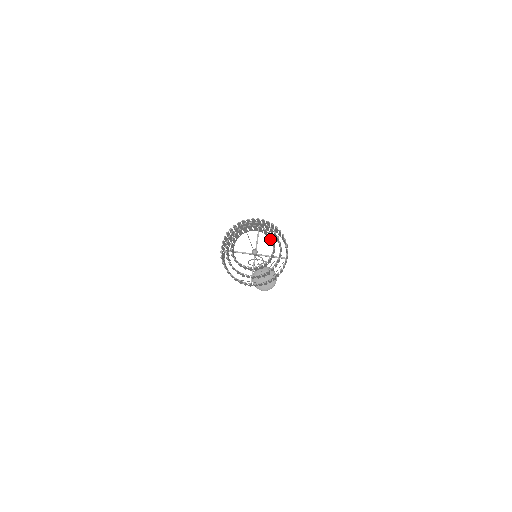
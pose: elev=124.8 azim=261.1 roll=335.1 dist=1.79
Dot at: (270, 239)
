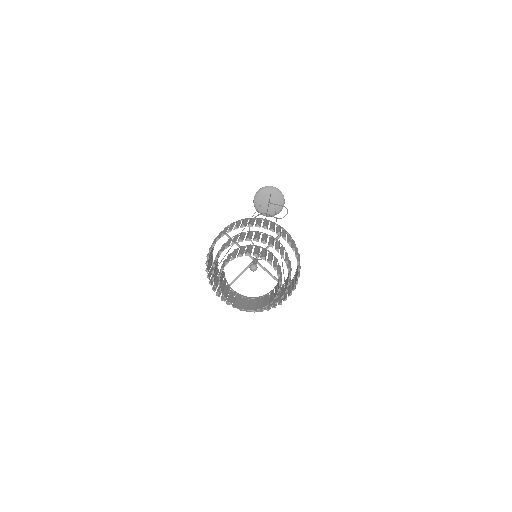
Dot at: occluded
